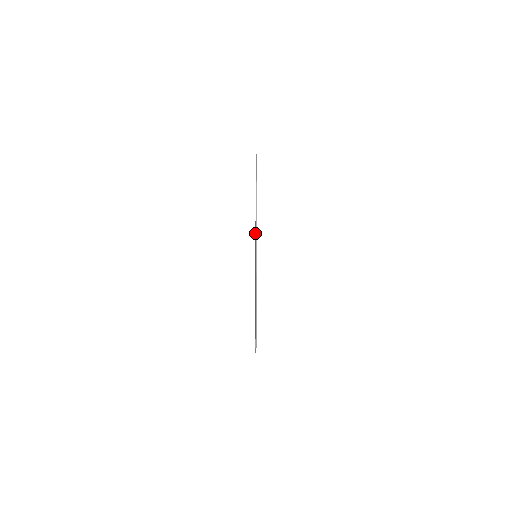
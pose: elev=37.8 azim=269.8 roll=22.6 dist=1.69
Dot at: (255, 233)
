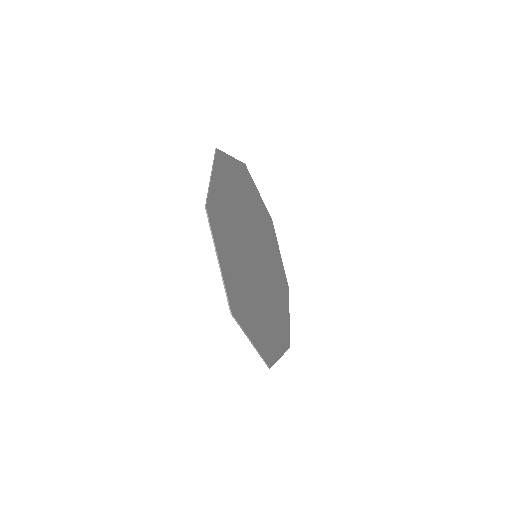
Dot at: (275, 261)
